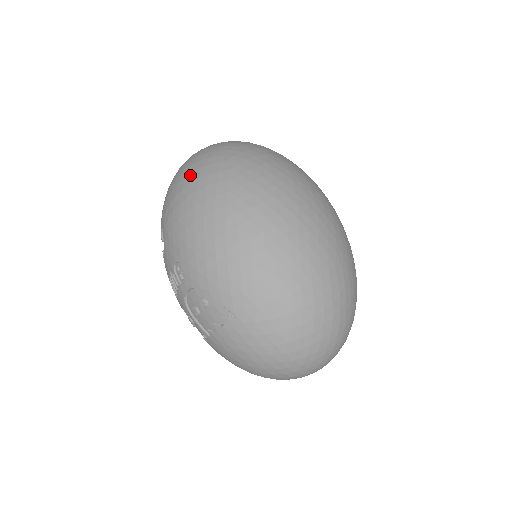
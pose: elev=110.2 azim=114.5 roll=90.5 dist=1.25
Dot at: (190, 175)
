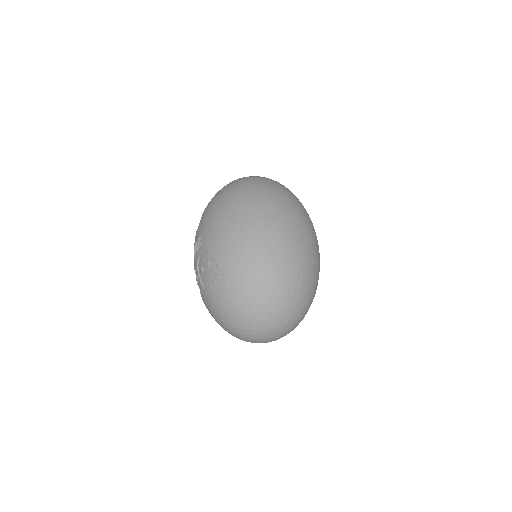
Dot at: (231, 187)
